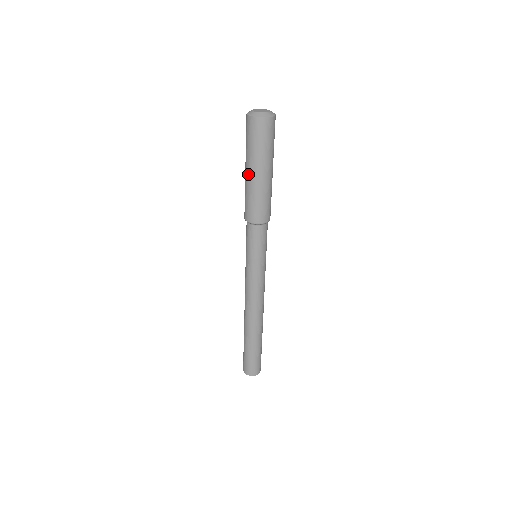
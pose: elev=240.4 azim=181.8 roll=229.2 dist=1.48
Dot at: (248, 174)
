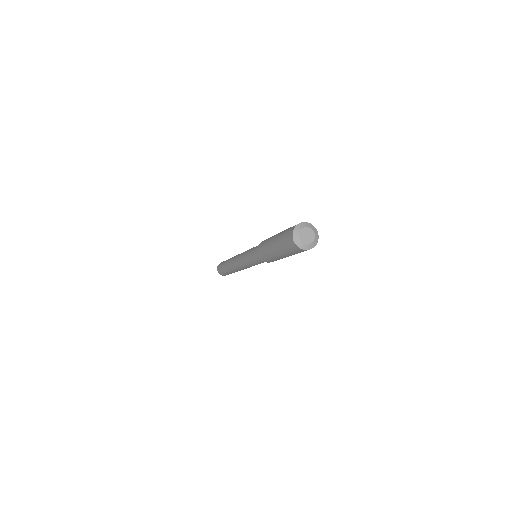
Dot at: (272, 246)
